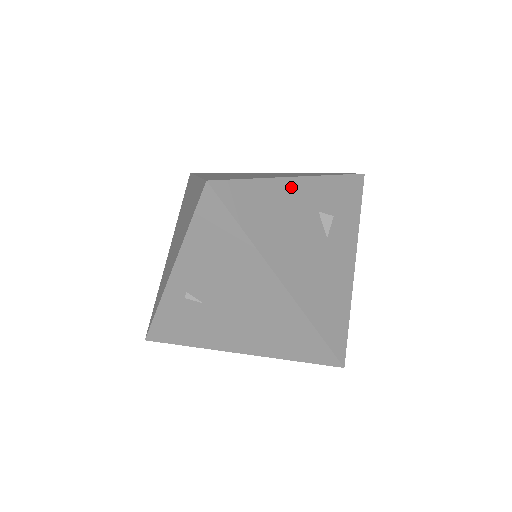
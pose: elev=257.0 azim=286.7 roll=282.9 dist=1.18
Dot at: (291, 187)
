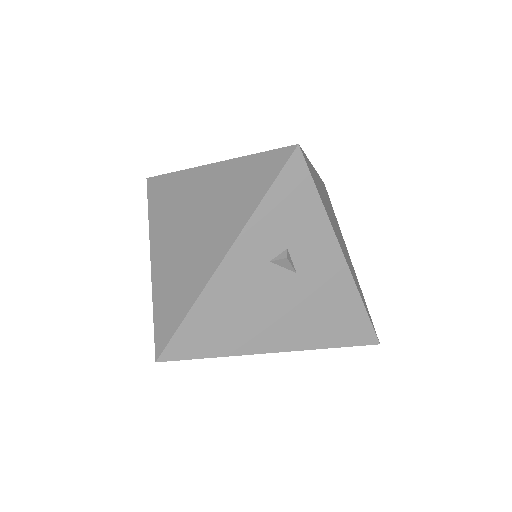
Dot at: (225, 277)
